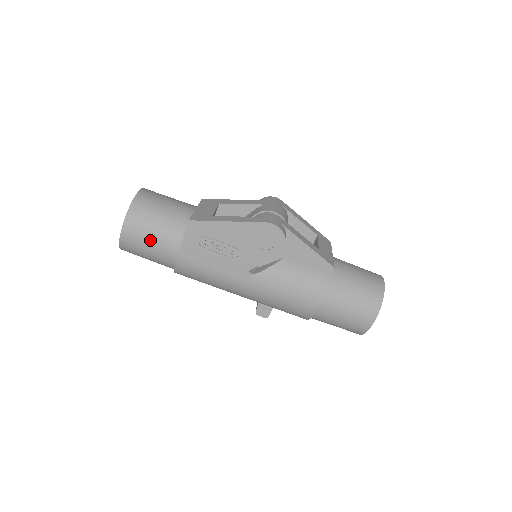
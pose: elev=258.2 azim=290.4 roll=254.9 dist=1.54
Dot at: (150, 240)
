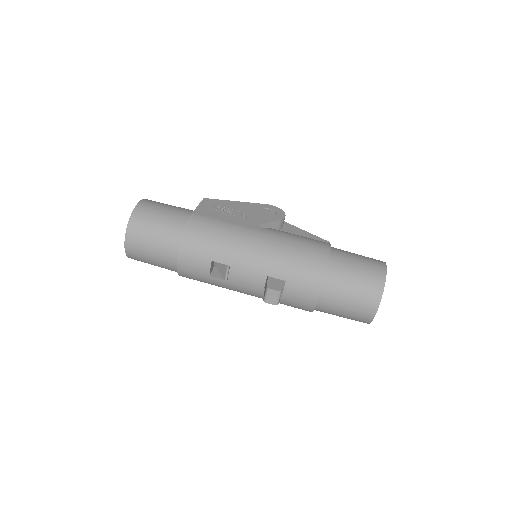
Dot at: (166, 207)
